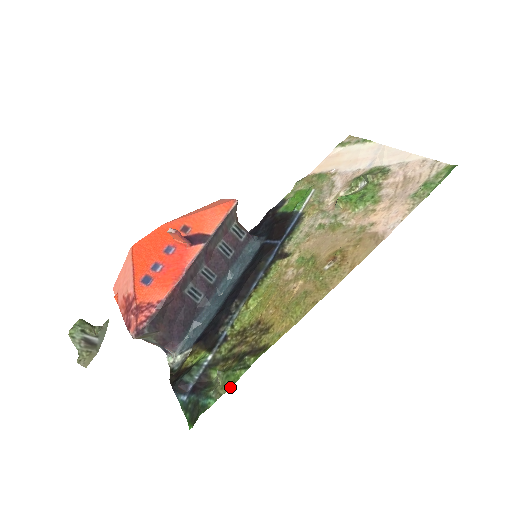
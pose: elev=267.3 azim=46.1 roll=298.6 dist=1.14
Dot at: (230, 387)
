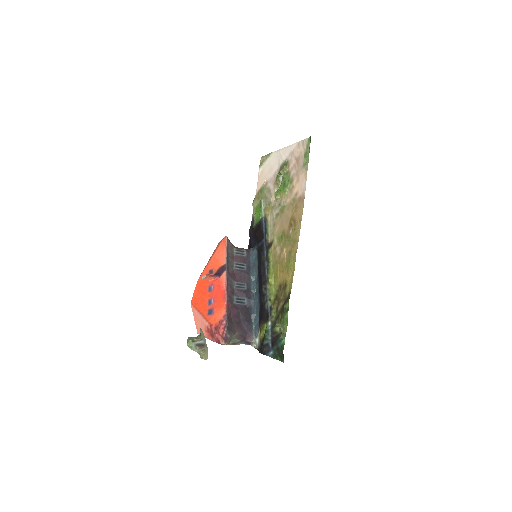
Dot at: occluded
